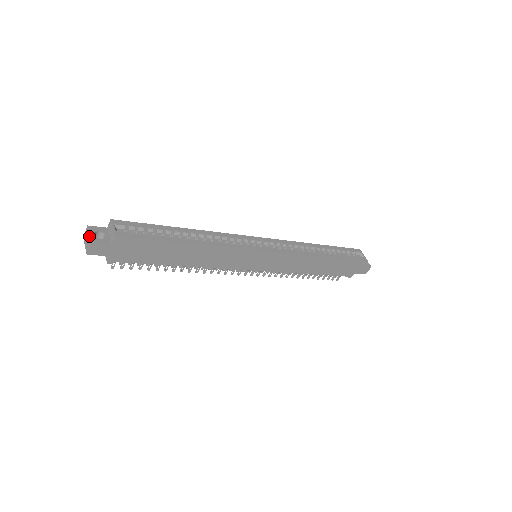
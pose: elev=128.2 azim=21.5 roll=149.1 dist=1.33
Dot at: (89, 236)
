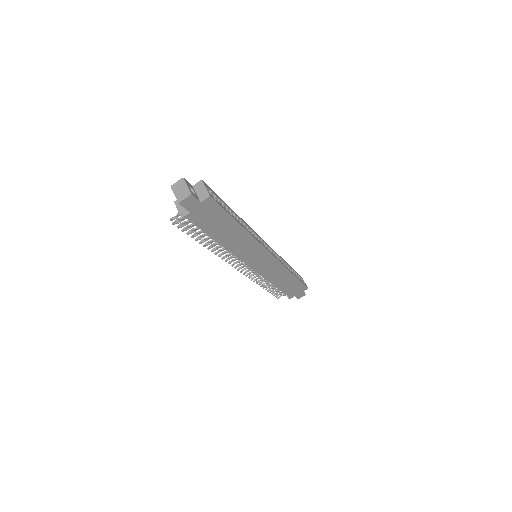
Dot at: (187, 187)
